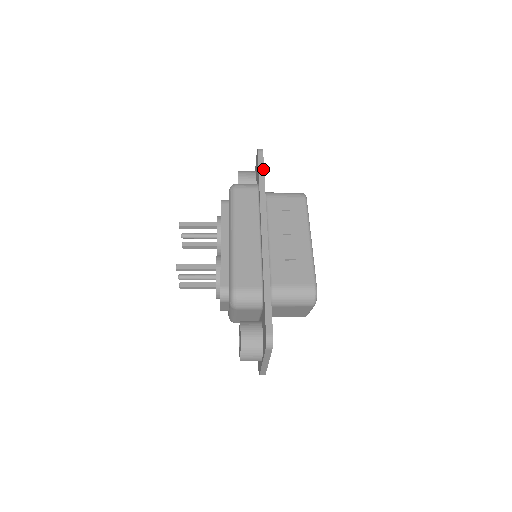
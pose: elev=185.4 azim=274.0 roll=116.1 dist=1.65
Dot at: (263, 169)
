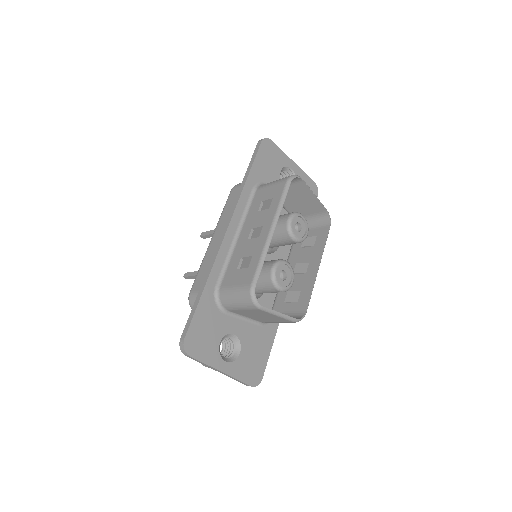
Dot at: (253, 161)
